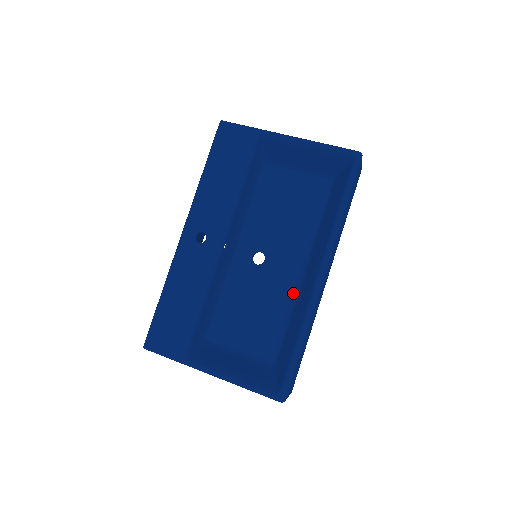
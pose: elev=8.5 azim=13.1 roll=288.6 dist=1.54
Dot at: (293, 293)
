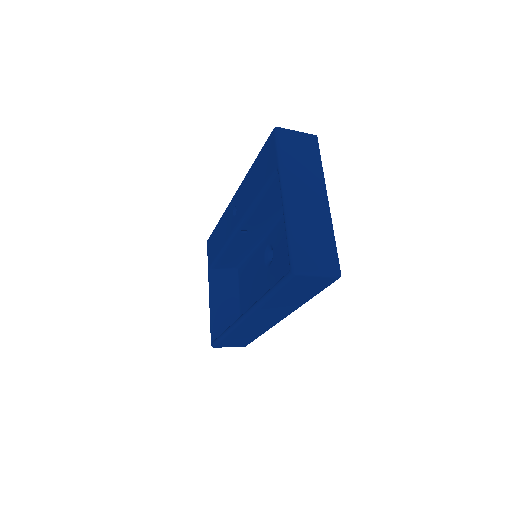
Dot at: occluded
